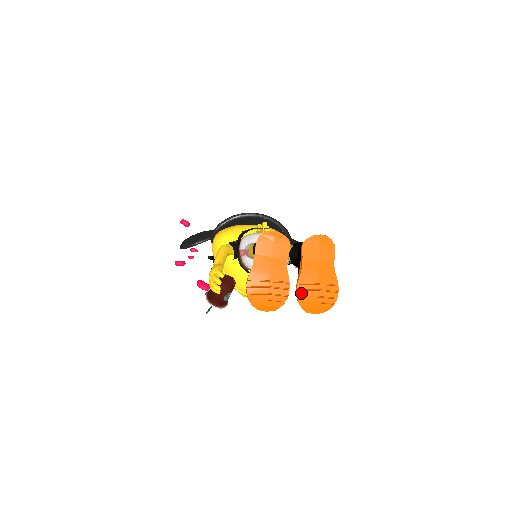
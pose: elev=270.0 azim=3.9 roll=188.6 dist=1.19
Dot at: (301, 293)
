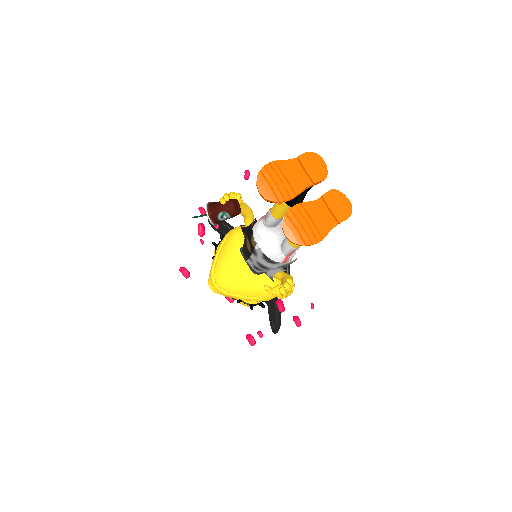
Dot at: (295, 210)
